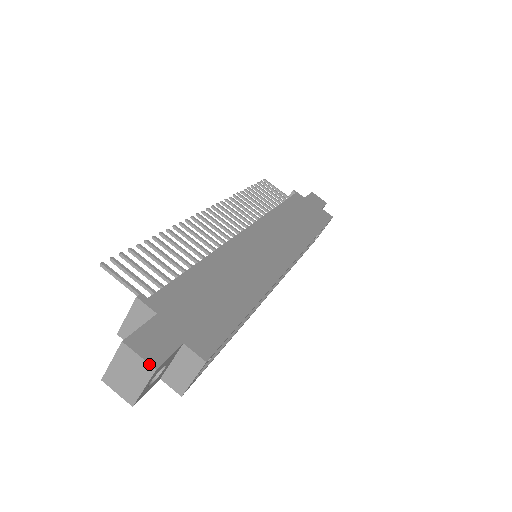
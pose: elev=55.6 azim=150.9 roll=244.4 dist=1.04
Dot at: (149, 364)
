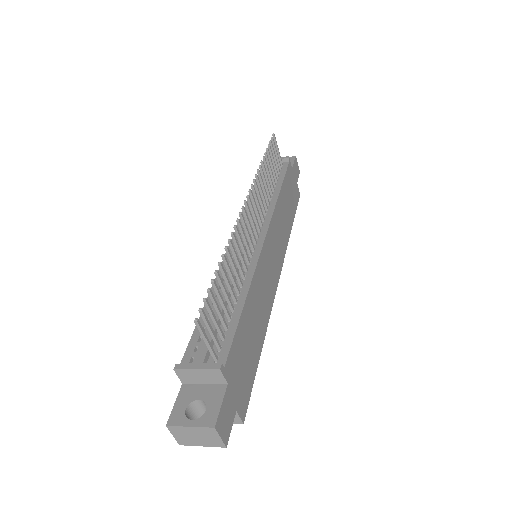
Dot at: (224, 444)
